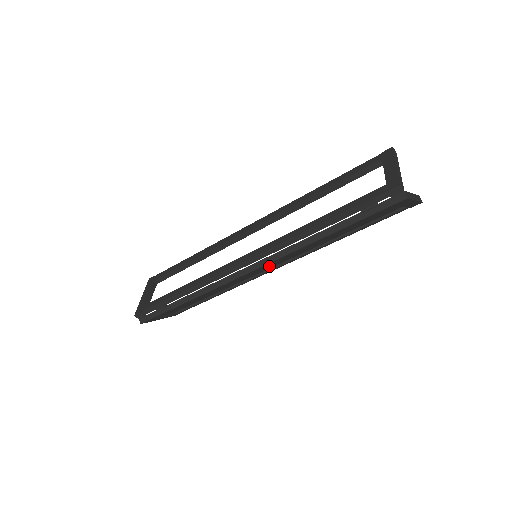
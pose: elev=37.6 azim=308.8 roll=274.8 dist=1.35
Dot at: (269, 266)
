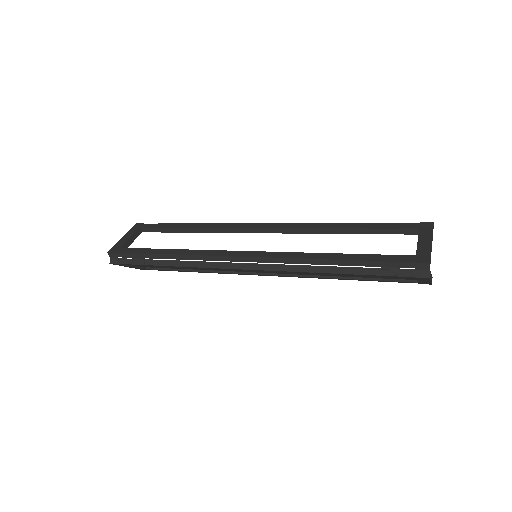
Dot at: (263, 271)
